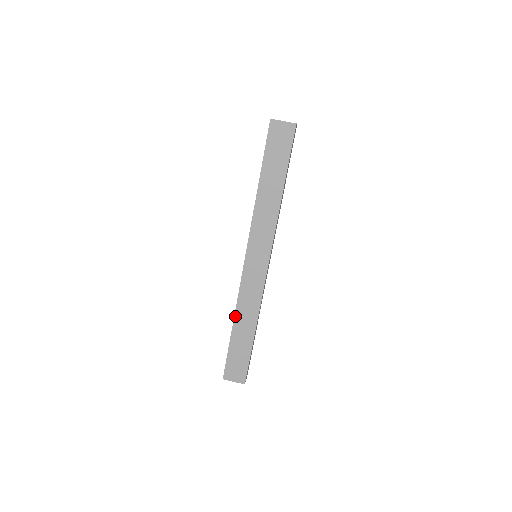
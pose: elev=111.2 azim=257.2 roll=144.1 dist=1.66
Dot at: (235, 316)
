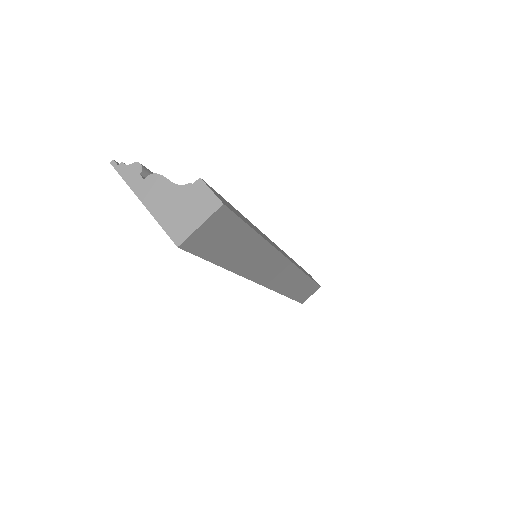
Dot at: (286, 296)
